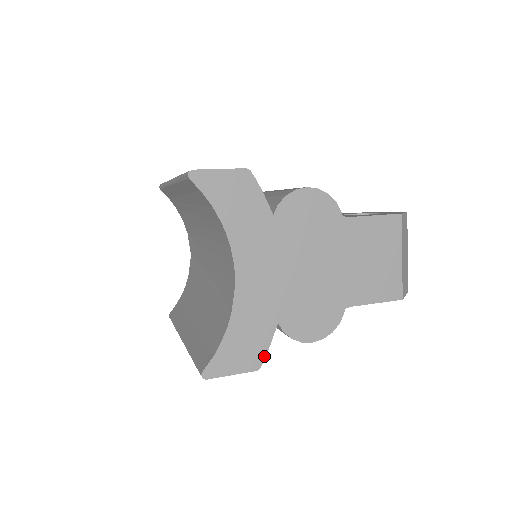
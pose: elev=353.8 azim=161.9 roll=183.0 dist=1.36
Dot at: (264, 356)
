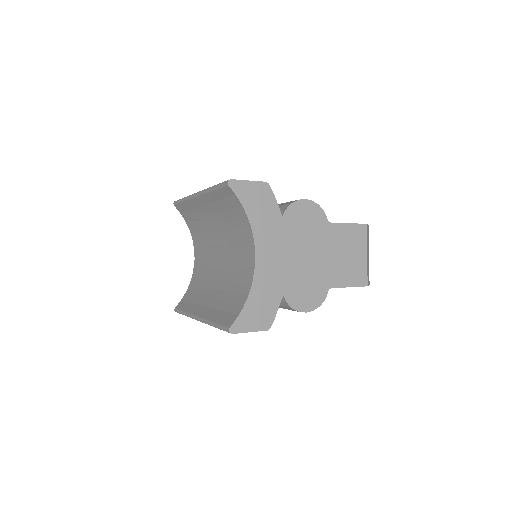
Dot at: (273, 320)
